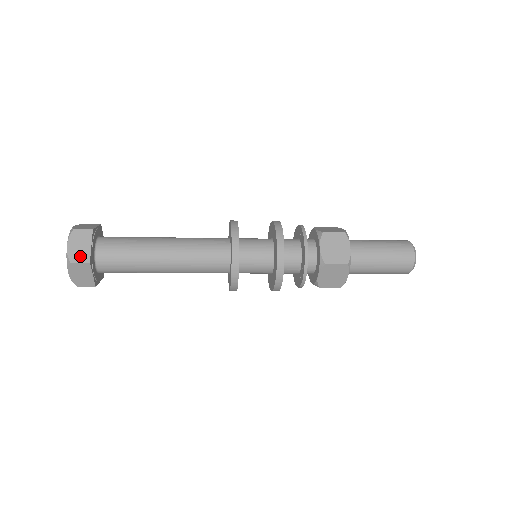
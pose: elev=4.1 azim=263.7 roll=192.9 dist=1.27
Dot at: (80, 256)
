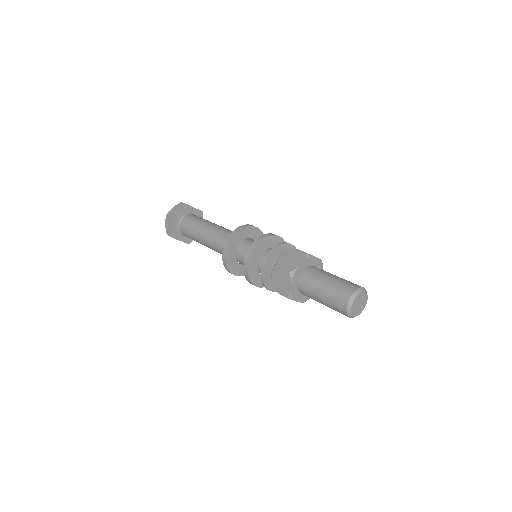
Dot at: (170, 233)
